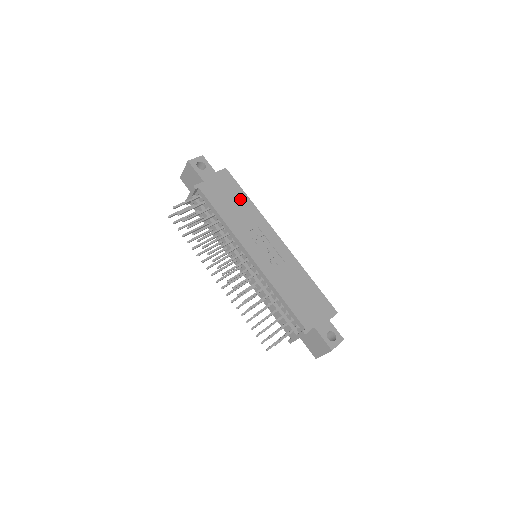
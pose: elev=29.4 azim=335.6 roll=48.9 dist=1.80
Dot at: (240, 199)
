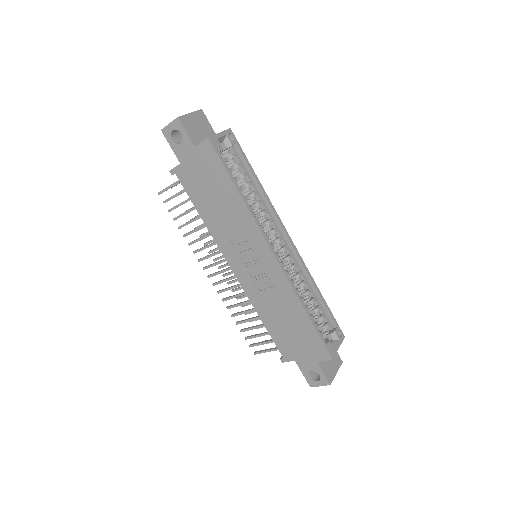
Dot at: (225, 191)
